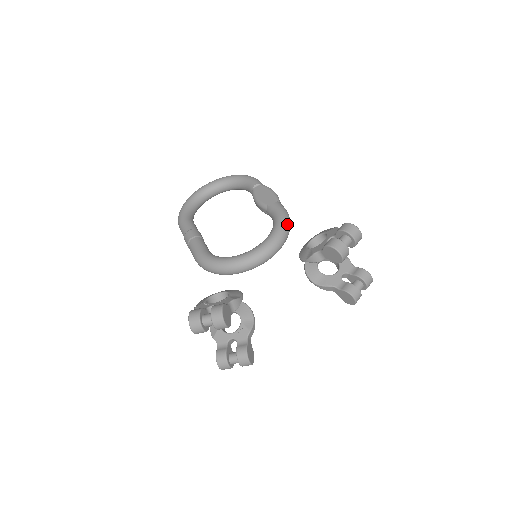
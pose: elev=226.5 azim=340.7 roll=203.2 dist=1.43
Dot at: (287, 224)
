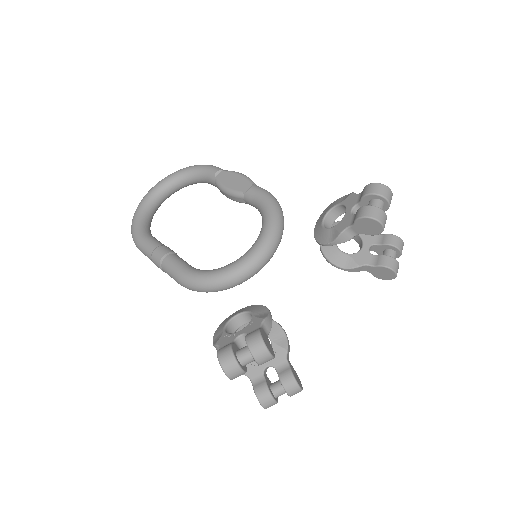
Dot at: (279, 207)
